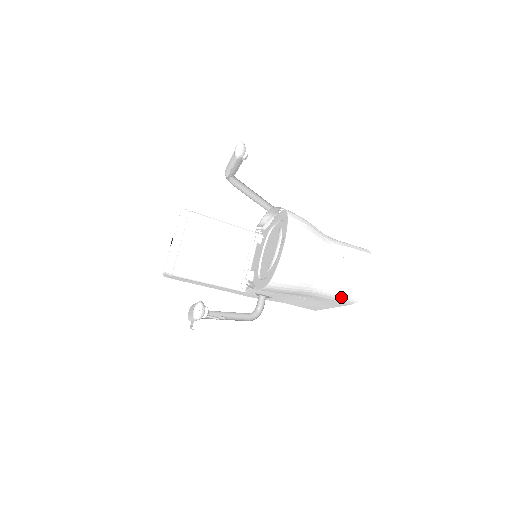
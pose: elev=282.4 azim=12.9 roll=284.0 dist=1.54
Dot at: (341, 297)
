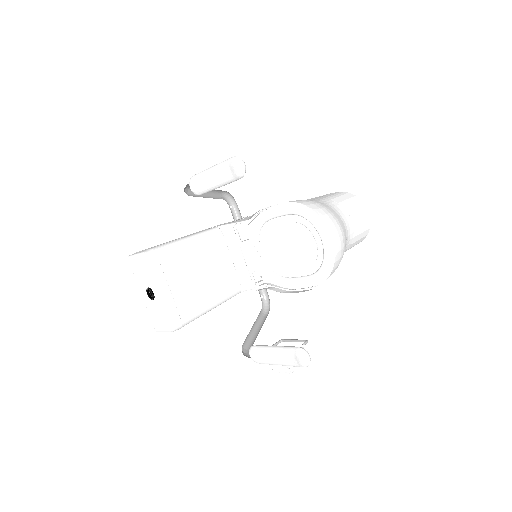
Dot at: (350, 248)
